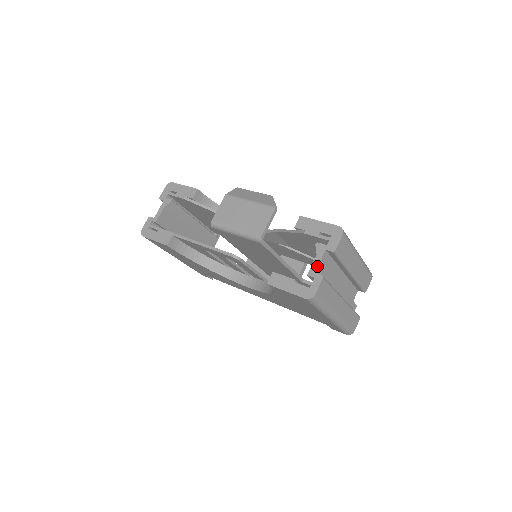
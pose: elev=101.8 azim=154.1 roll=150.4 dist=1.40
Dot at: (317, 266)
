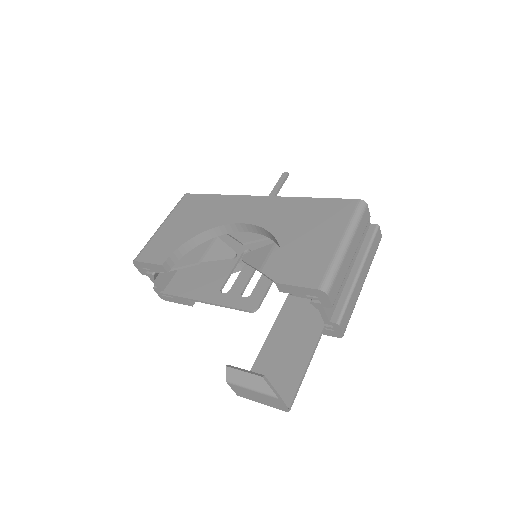
Dot at: (327, 318)
